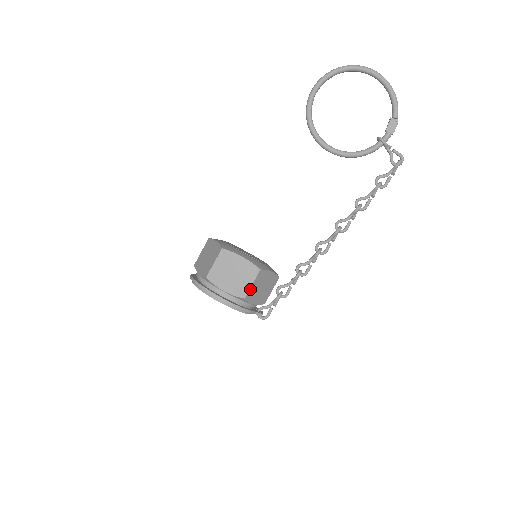
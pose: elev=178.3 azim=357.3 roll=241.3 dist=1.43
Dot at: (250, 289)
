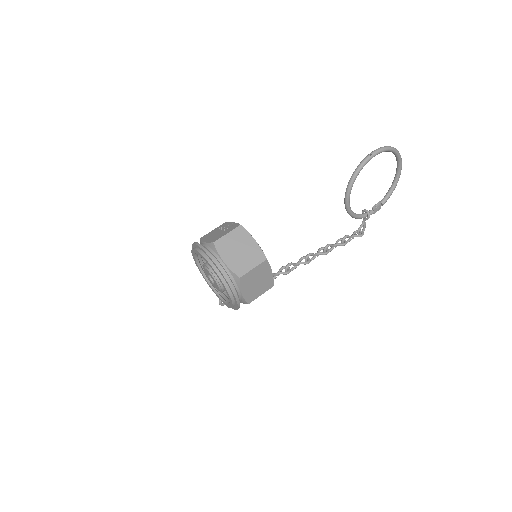
Dot at: (256, 298)
